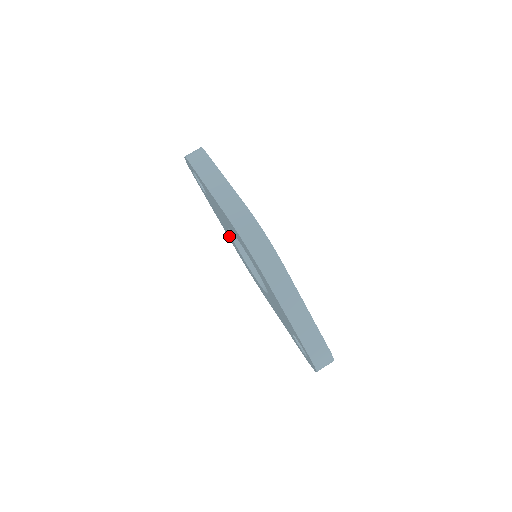
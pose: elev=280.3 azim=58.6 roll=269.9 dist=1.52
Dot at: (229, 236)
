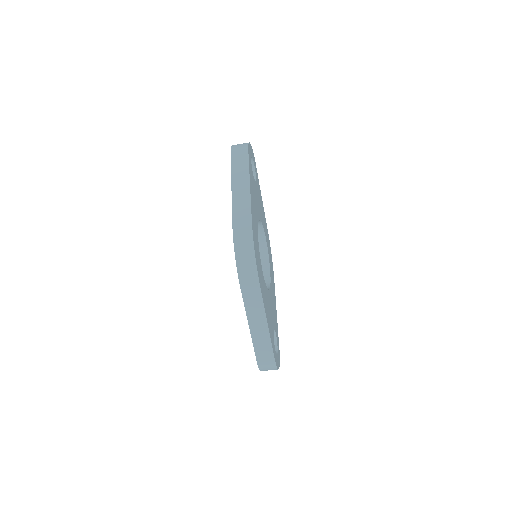
Dot at: occluded
